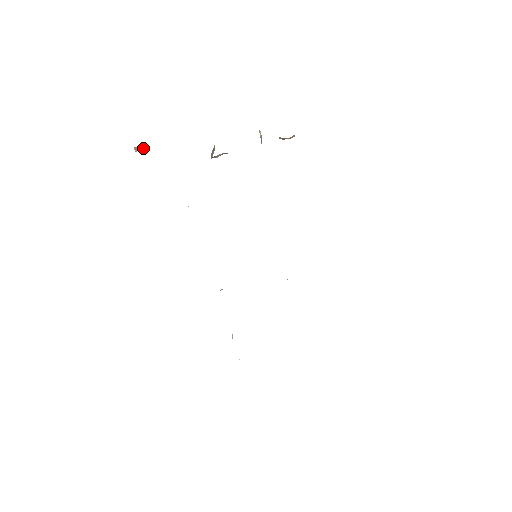
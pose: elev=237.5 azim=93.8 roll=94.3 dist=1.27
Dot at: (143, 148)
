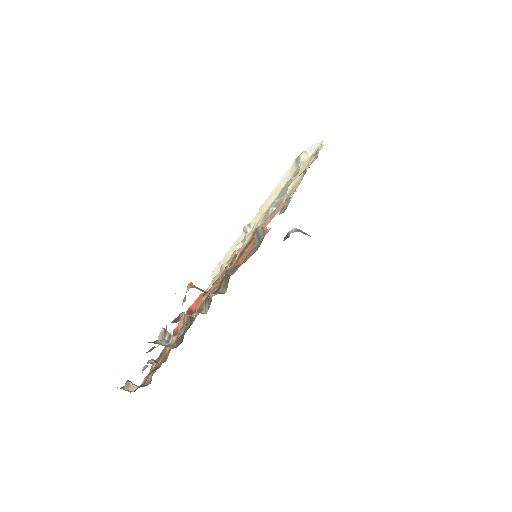
Dot at: (133, 385)
